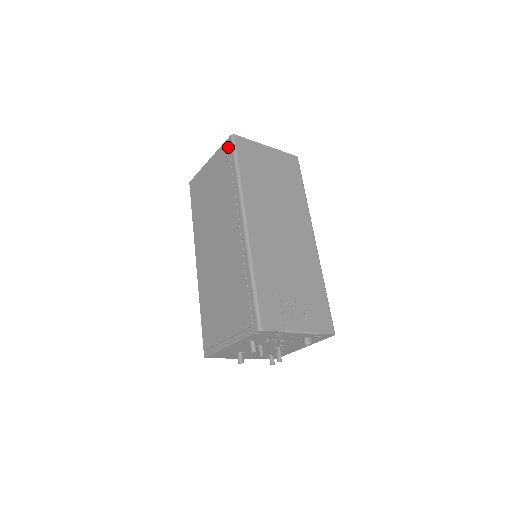
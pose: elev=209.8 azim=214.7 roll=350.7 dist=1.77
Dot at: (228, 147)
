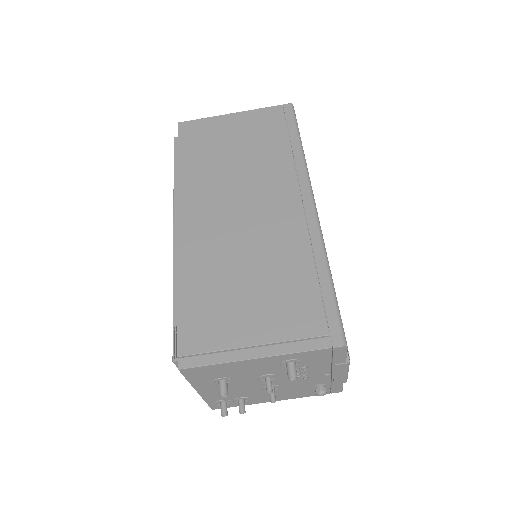
Dot at: (283, 113)
